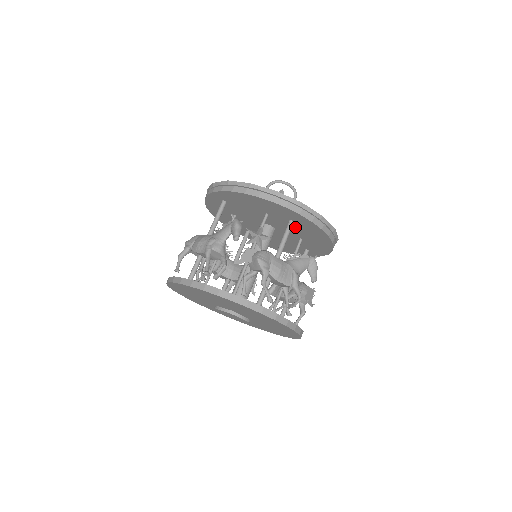
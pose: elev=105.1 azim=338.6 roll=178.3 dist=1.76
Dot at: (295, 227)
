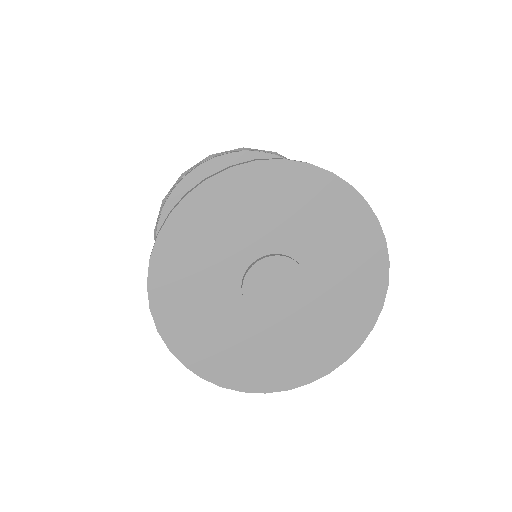
Dot at: occluded
